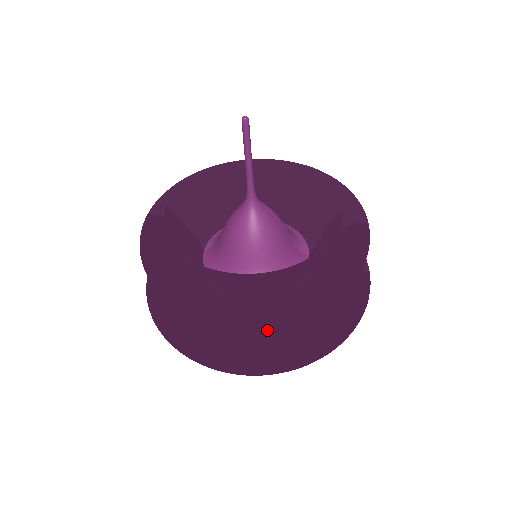
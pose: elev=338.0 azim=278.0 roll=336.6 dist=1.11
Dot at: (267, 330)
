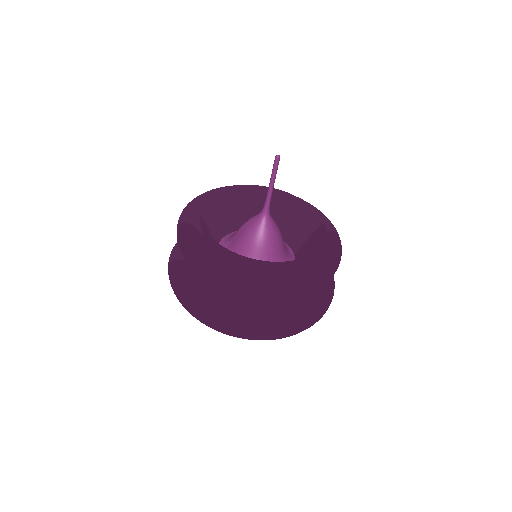
Dot at: (277, 307)
